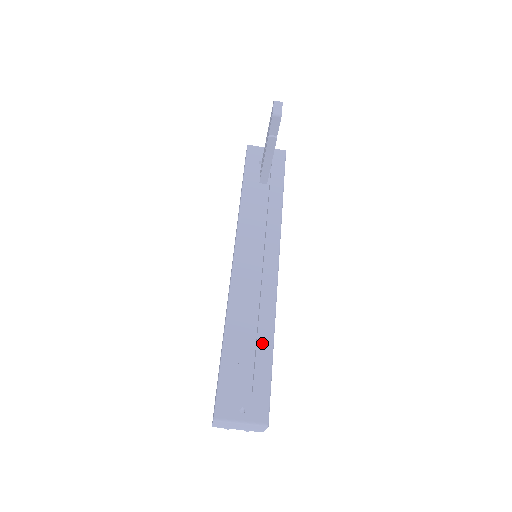
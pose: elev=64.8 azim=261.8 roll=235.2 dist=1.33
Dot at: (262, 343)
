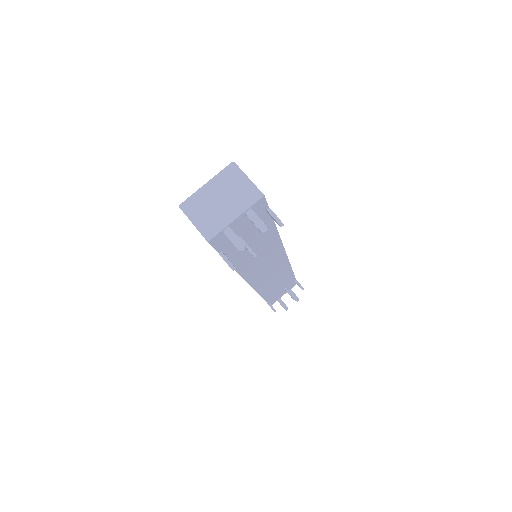
Dot at: occluded
